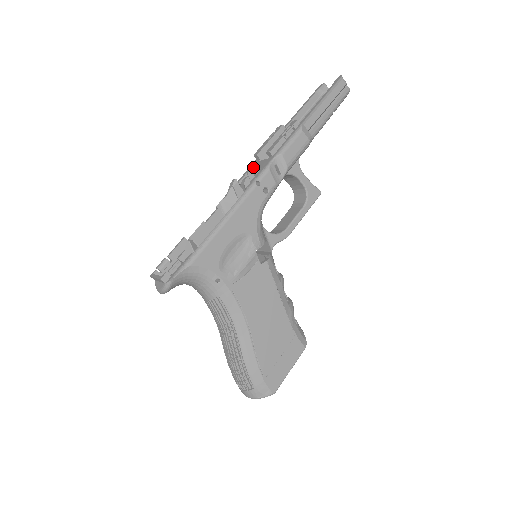
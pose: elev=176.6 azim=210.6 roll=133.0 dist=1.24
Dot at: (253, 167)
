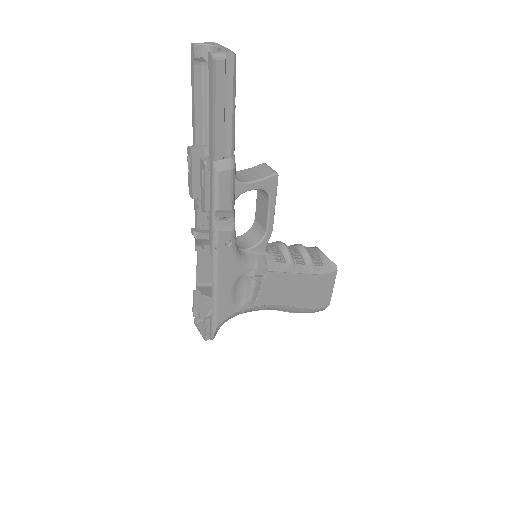
Dot at: (198, 209)
